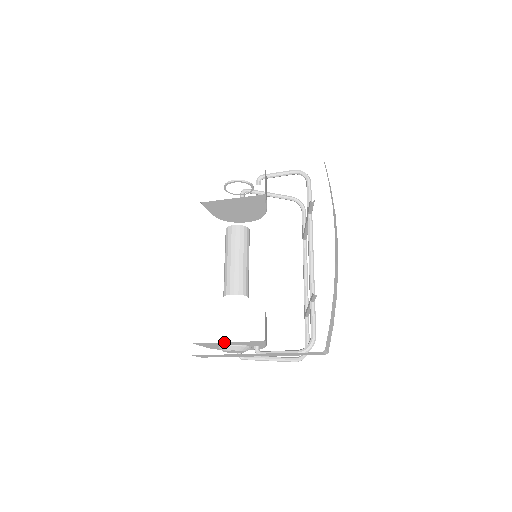
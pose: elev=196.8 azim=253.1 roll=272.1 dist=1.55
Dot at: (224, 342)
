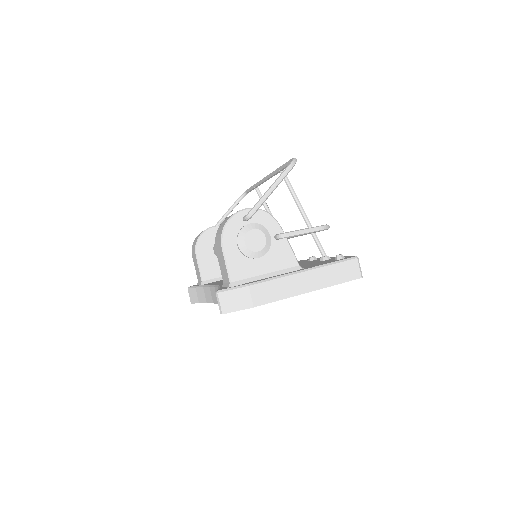
Dot at: occluded
